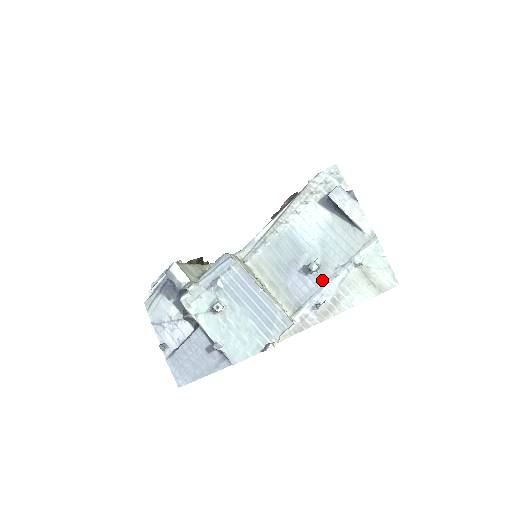
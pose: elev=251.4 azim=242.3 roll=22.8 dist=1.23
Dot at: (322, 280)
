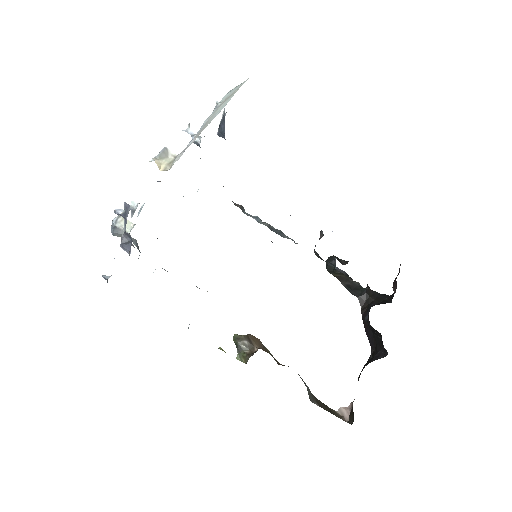
Dot at: occluded
